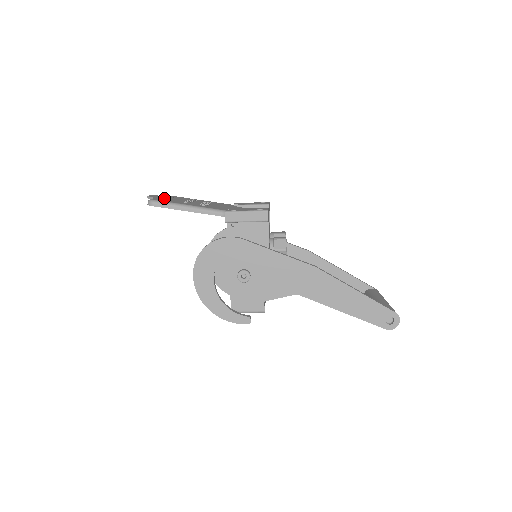
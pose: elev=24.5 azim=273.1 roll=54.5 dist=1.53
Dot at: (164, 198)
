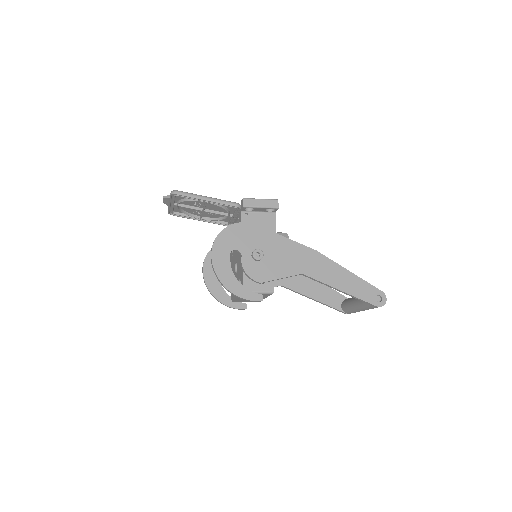
Dot at: occluded
